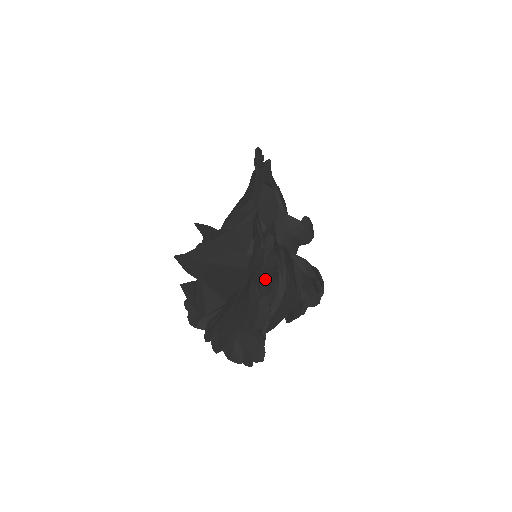
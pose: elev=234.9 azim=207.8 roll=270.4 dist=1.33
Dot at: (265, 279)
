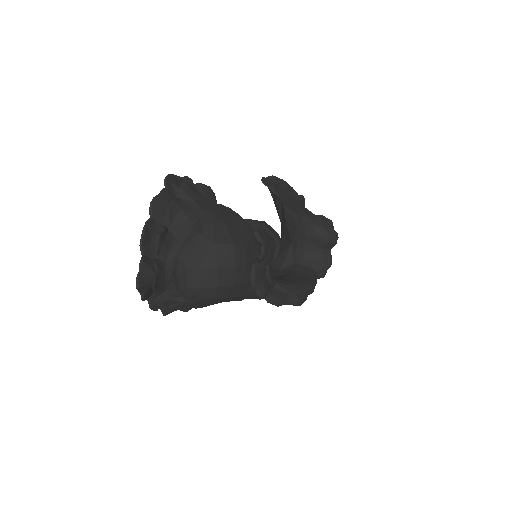
Dot at: (174, 218)
